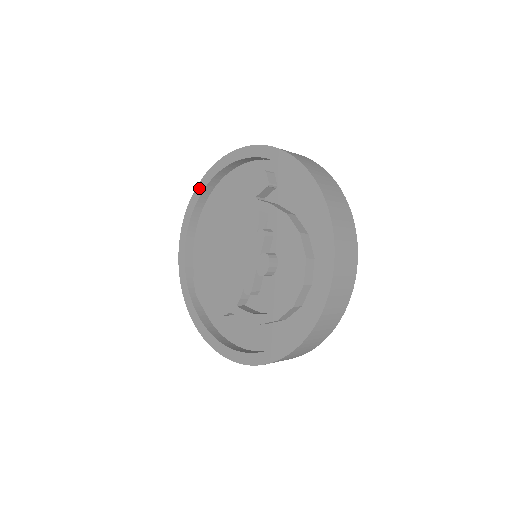
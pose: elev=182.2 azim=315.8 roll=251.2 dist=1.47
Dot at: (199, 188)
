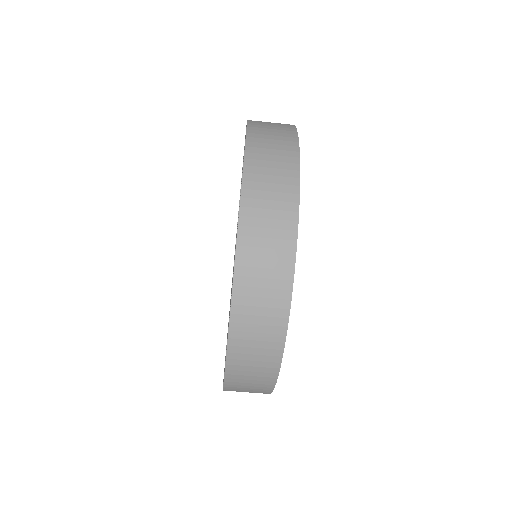
Dot at: occluded
